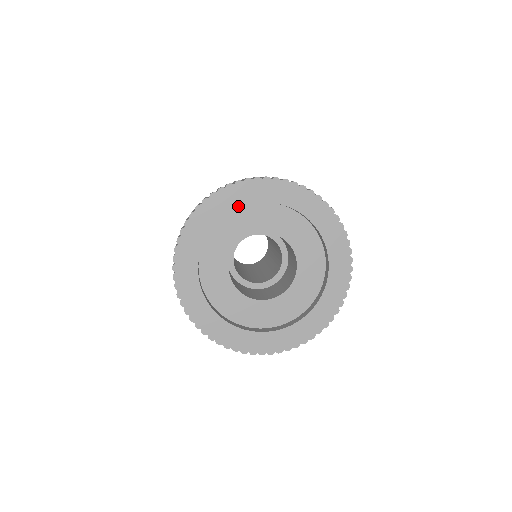
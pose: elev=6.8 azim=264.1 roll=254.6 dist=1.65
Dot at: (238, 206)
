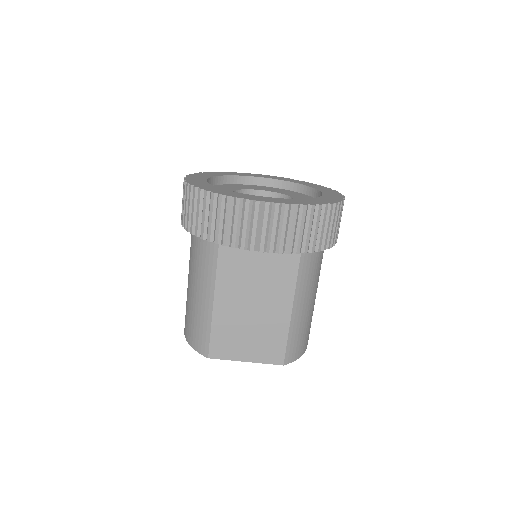
Dot at: (241, 175)
